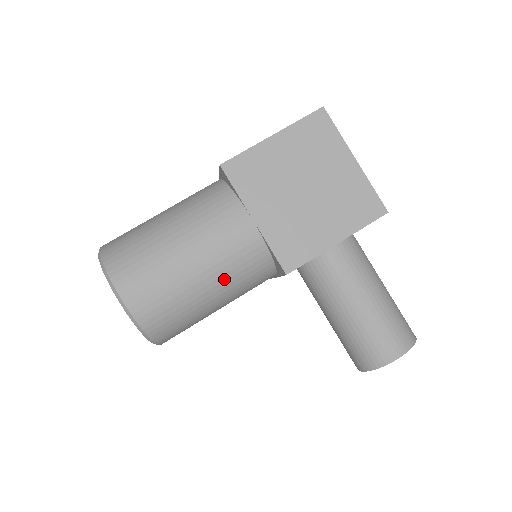
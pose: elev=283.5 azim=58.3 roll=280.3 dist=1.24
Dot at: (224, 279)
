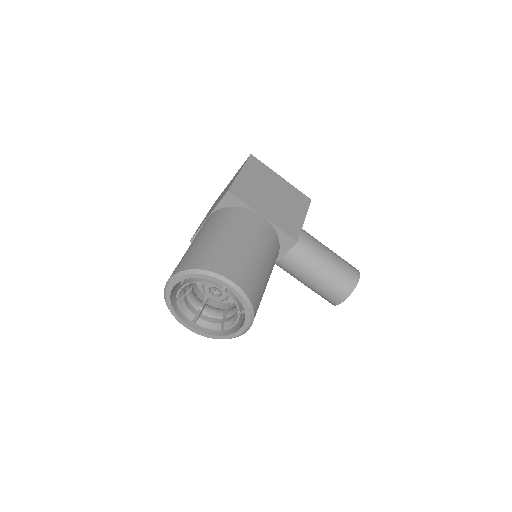
Dot at: (269, 258)
